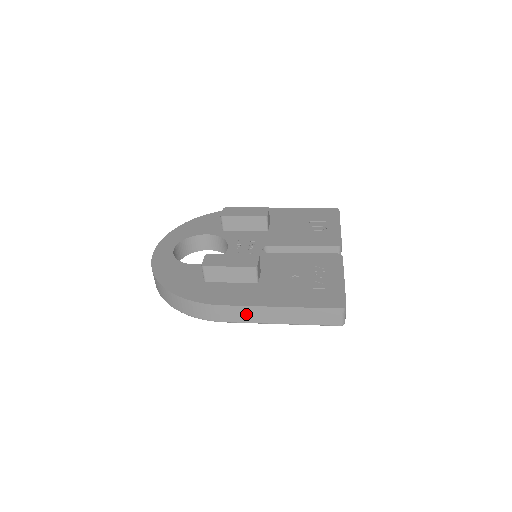
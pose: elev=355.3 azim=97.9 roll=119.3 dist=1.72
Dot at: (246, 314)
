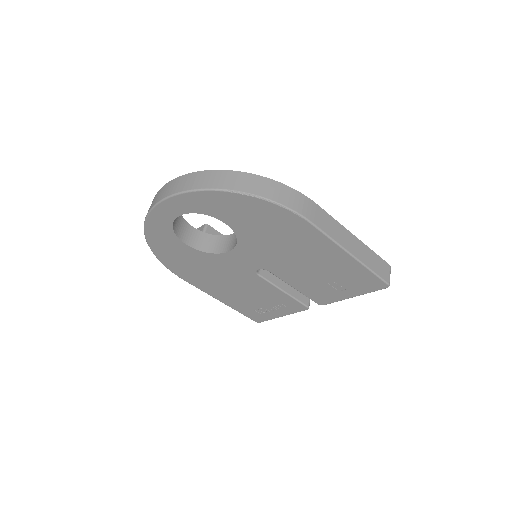
Dot at: (331, 226)
